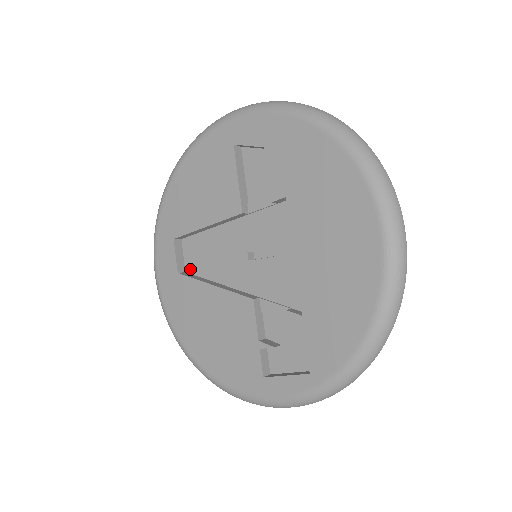
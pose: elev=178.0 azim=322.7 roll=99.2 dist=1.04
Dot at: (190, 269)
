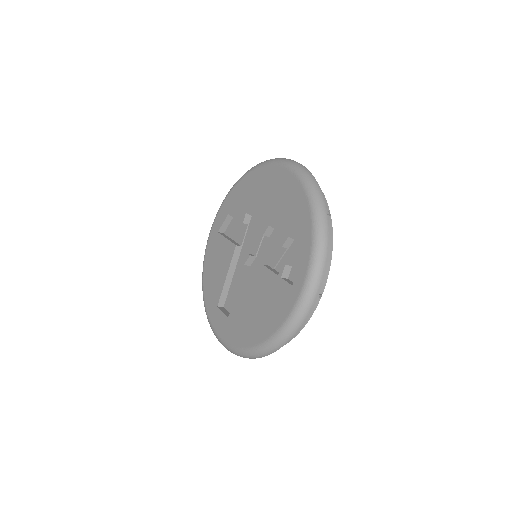
Dot at: occluded
